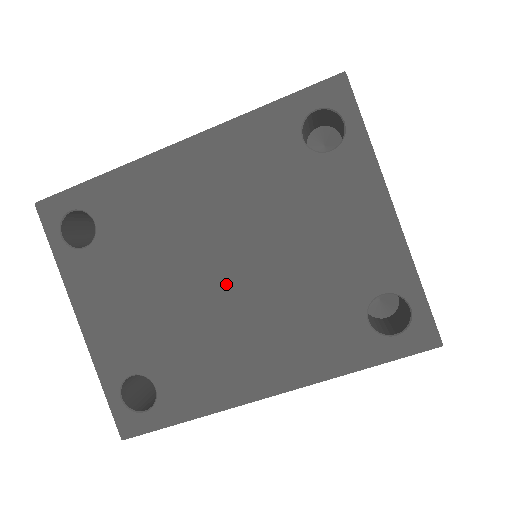
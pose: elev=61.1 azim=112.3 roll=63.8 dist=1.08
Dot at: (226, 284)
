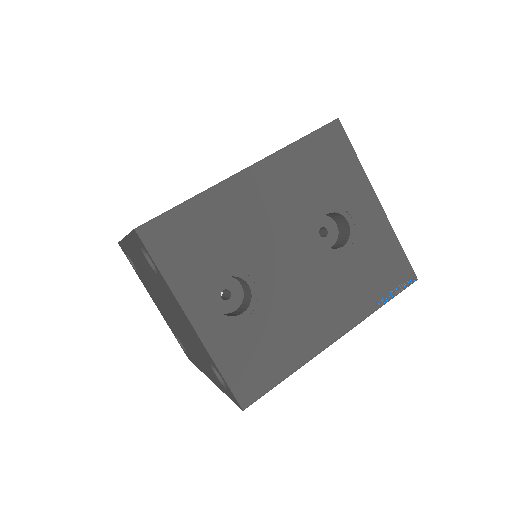
Dot at: (172, 317)
